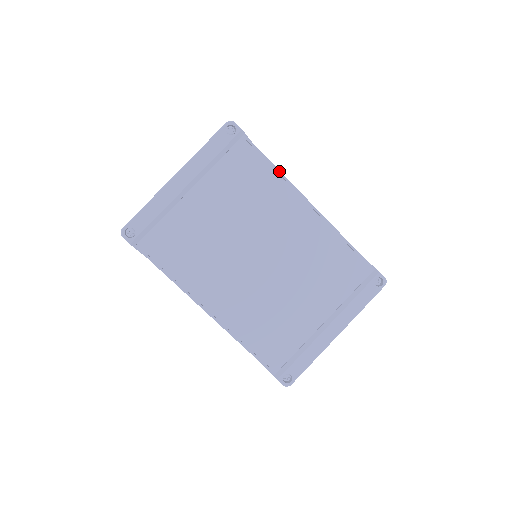
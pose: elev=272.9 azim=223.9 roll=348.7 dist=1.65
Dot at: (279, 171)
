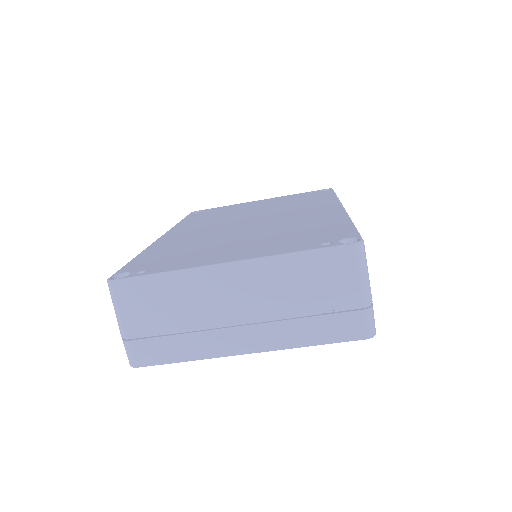
Dot at: occluded
